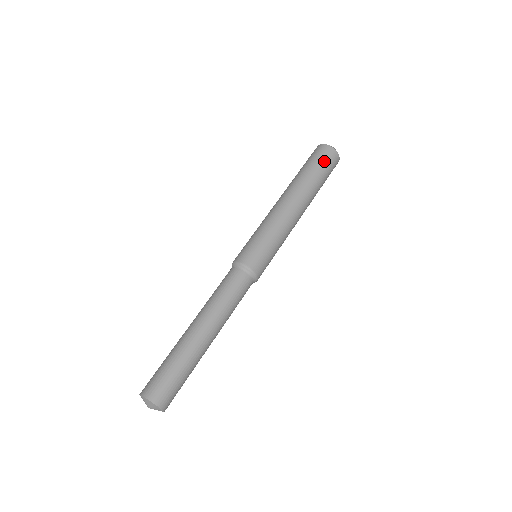
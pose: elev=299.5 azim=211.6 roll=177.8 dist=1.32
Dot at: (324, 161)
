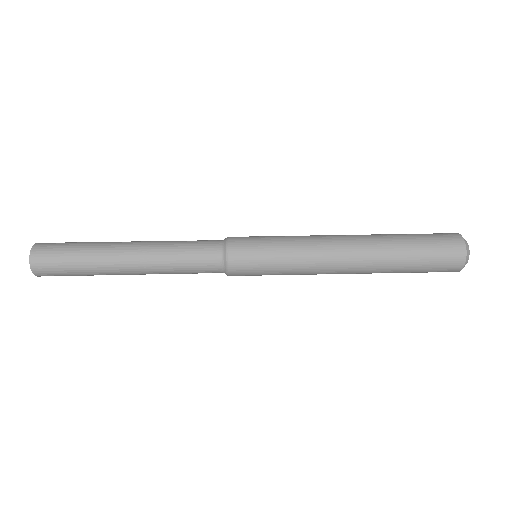
Dot at: (436, 252)
